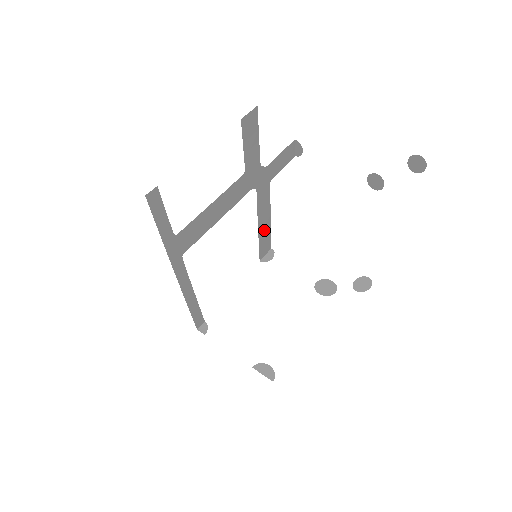
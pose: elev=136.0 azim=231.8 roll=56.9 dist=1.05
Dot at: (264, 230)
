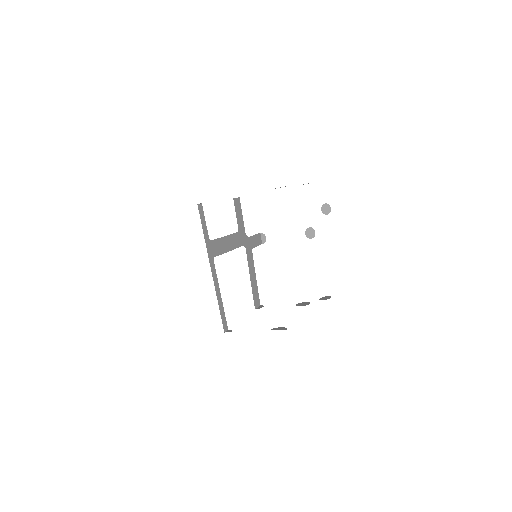
Dot at: (254, 285)
